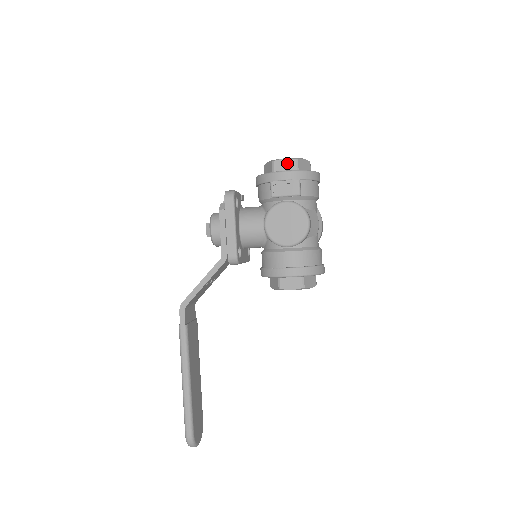
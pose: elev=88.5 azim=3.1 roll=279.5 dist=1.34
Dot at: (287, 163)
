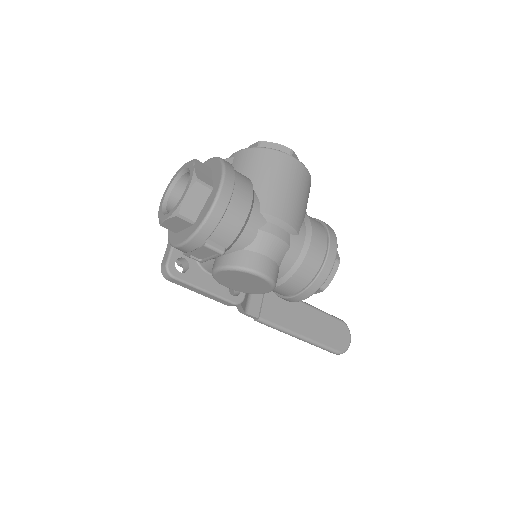
Dot at: (174, 222)
